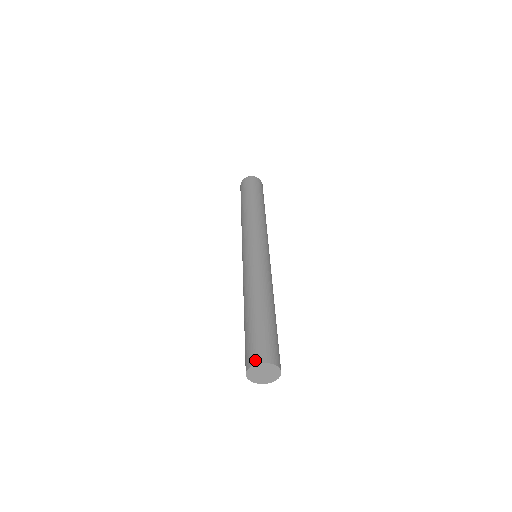
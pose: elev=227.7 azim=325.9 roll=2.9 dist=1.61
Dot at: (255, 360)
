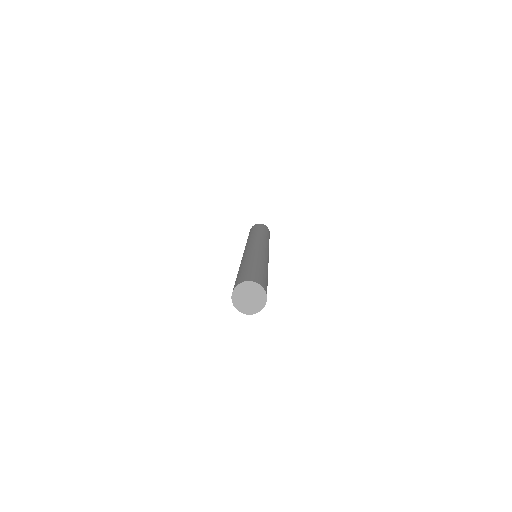
Dot at: (249, 279)
